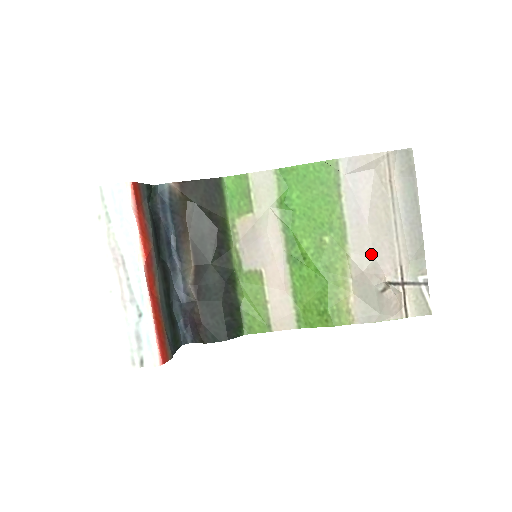
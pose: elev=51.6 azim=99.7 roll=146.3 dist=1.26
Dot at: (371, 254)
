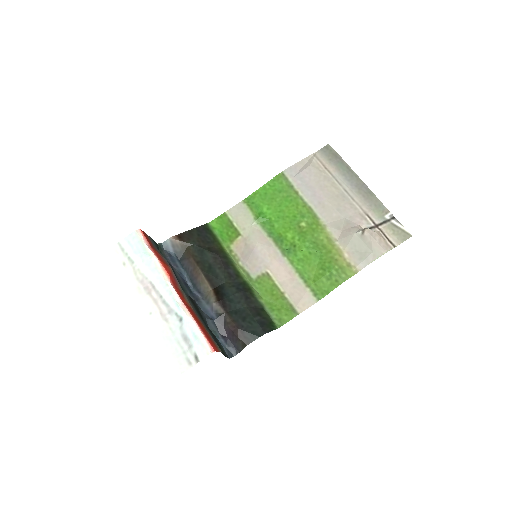
Dot at: (341, 217)
